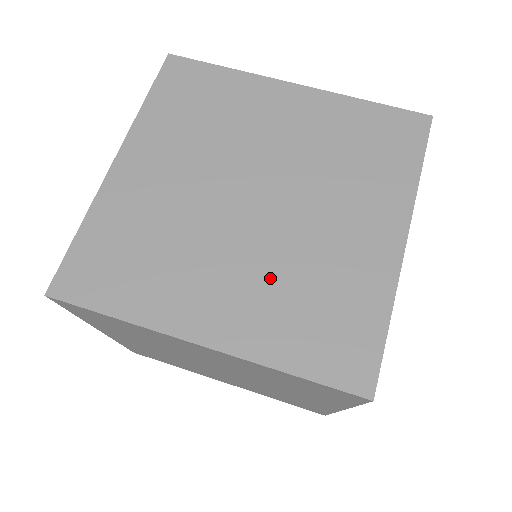
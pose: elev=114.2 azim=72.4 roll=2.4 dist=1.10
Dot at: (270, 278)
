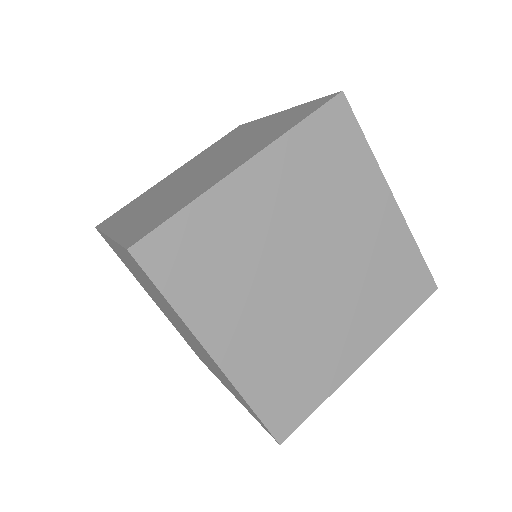
Dot at: (360, 299)
